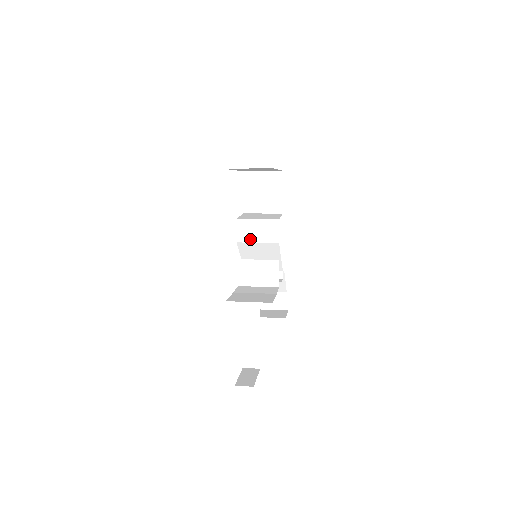
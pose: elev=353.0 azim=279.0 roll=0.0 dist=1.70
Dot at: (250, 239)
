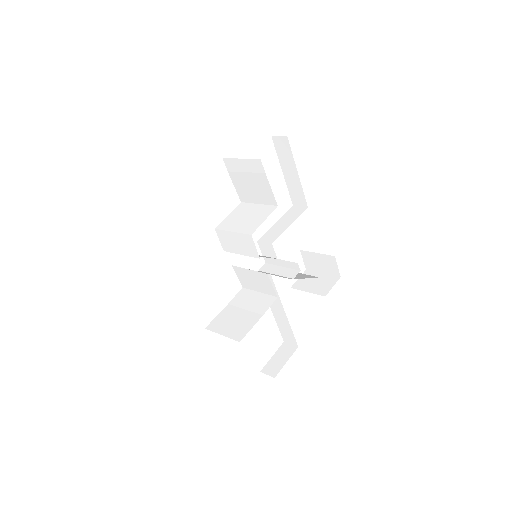
Dot at: (233, 250)
